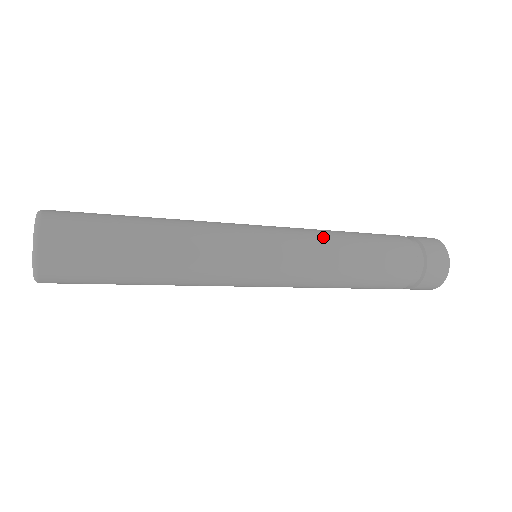
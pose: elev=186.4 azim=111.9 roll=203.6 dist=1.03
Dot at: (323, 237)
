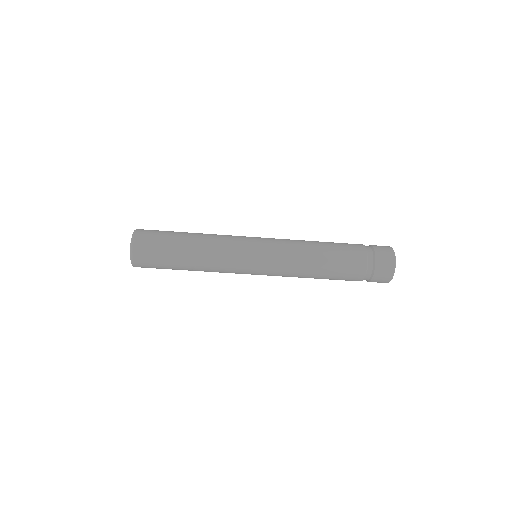
Dot at: (297, 243)
